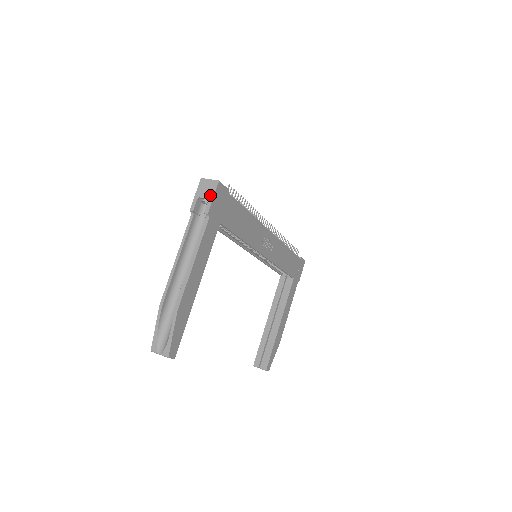
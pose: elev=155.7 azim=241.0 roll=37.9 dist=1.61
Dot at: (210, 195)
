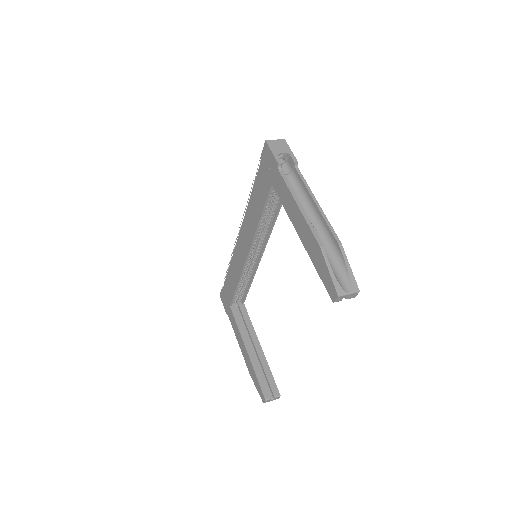
Dot at: (287, 150)
